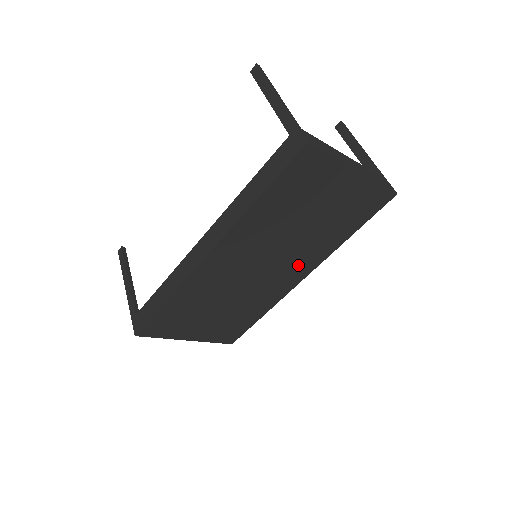
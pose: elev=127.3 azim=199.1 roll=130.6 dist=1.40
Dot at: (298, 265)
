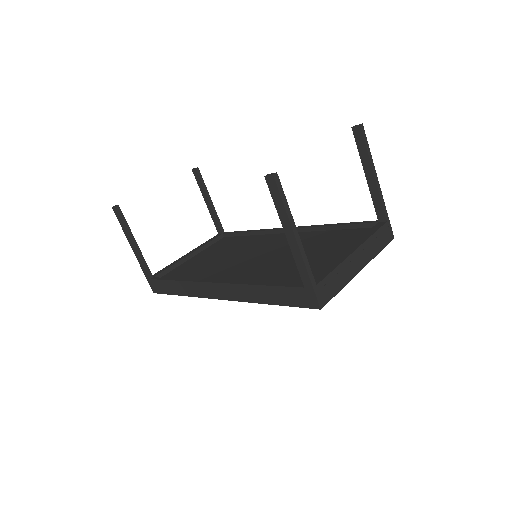
Dot at: occluded
